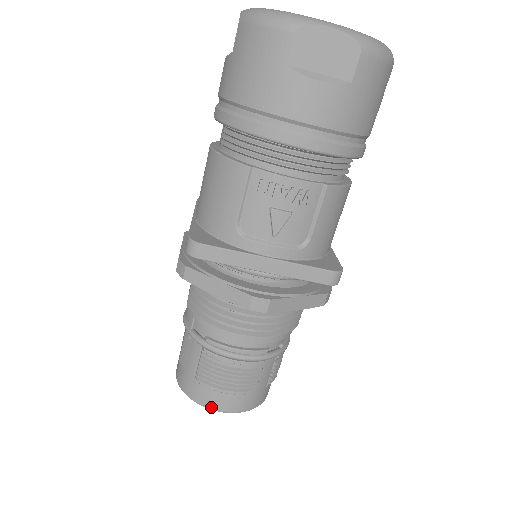
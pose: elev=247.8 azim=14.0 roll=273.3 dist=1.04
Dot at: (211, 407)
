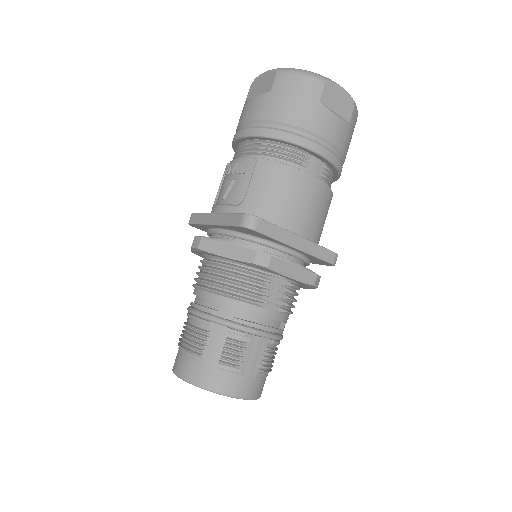
Dot at: (174, 370)
